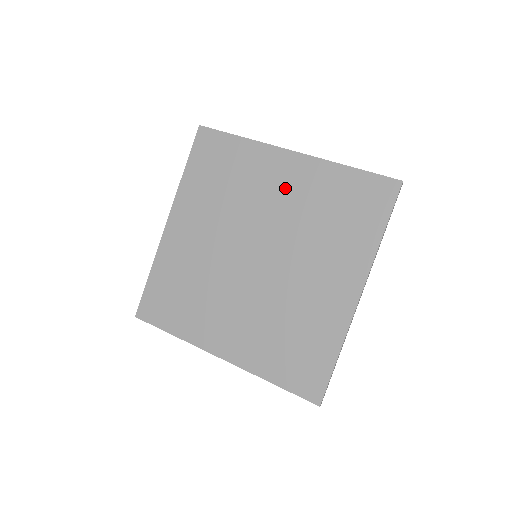
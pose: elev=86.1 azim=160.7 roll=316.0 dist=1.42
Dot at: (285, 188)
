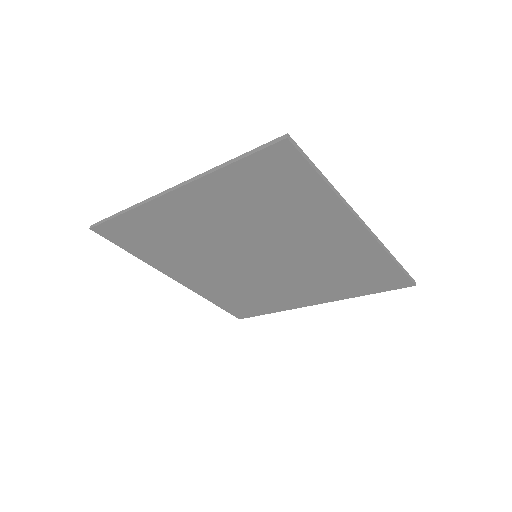
Dot at: (208, 215)
